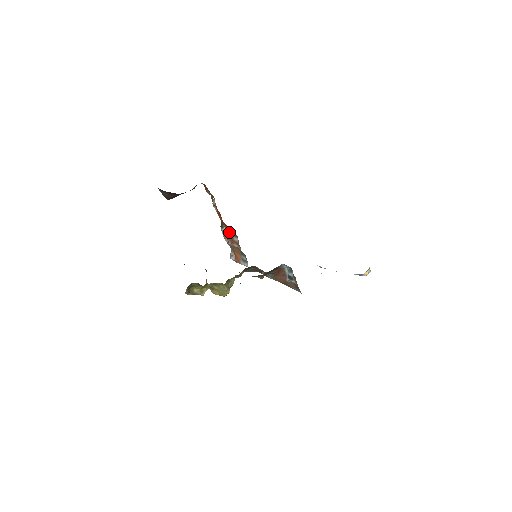
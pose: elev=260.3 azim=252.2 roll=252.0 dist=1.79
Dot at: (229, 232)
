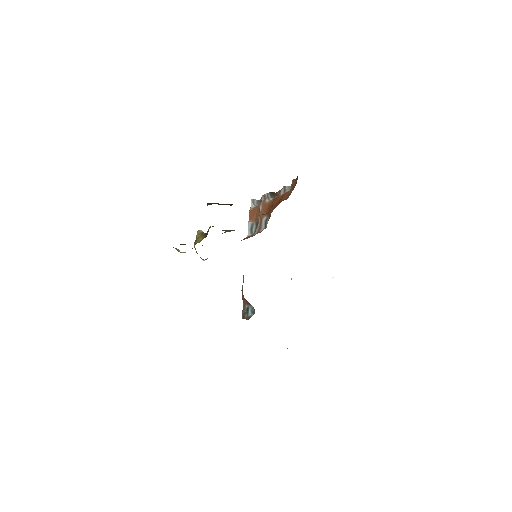
Dot at: (268, 209)
